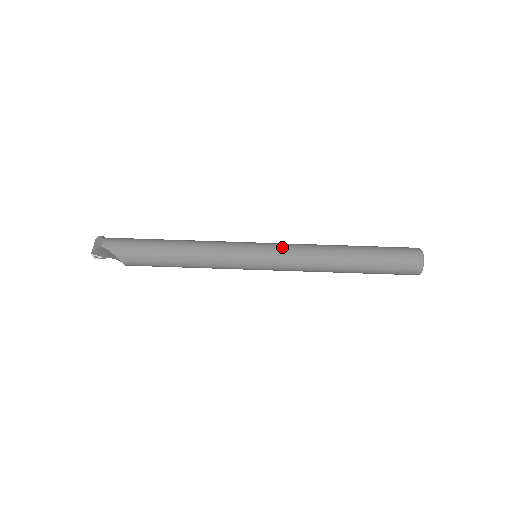
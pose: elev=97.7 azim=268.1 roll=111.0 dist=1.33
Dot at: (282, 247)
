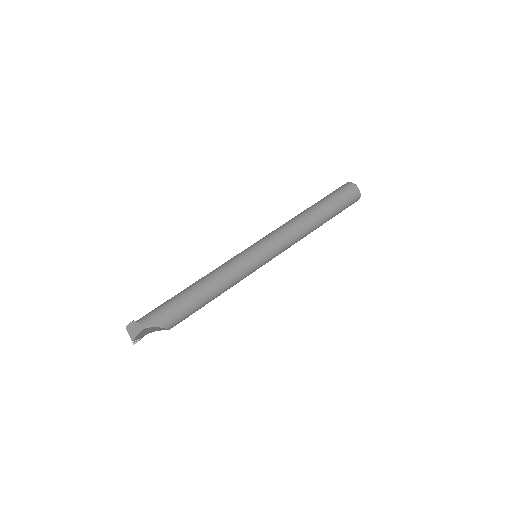
Dot at: (272, 237)
